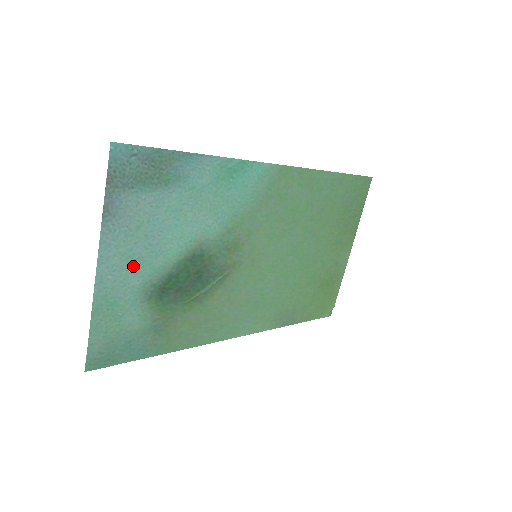
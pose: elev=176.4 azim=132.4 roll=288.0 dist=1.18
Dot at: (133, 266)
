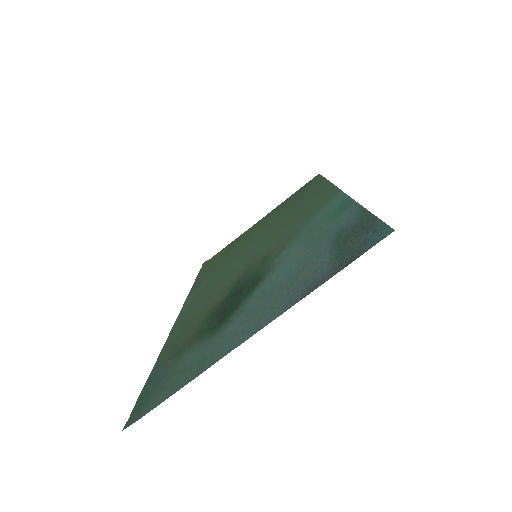
Dot at: (248, 317)
